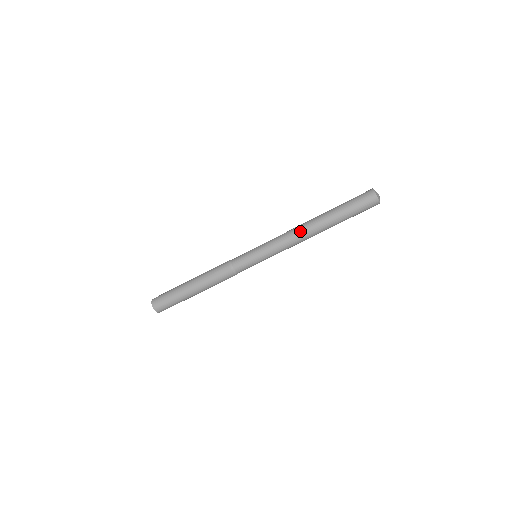
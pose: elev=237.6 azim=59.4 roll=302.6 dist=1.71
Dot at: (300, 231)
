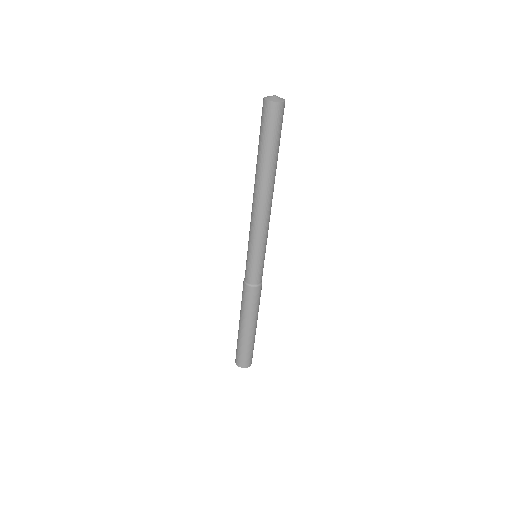
Dot at: (254, 201)
